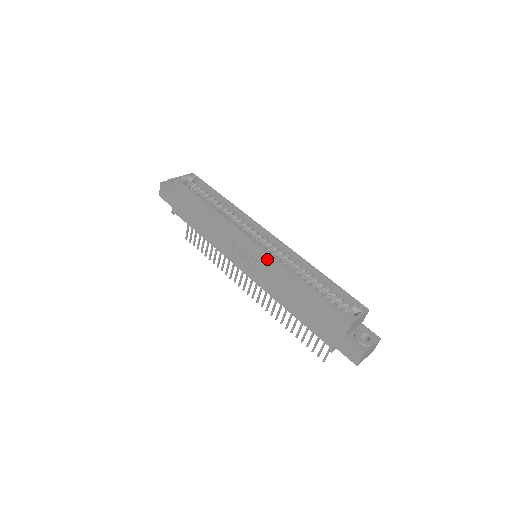
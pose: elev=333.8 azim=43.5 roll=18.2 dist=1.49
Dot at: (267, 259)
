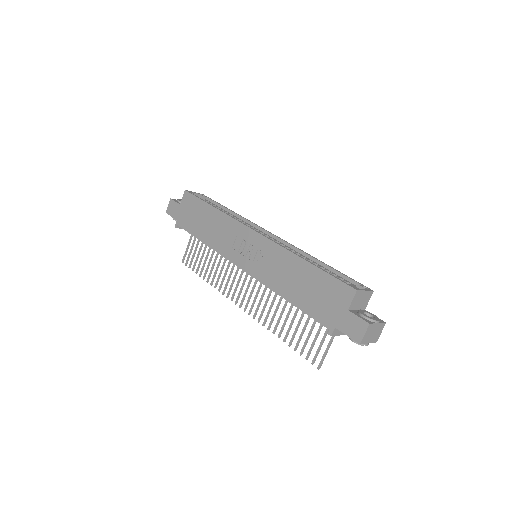
Dot at: (269, 245)
